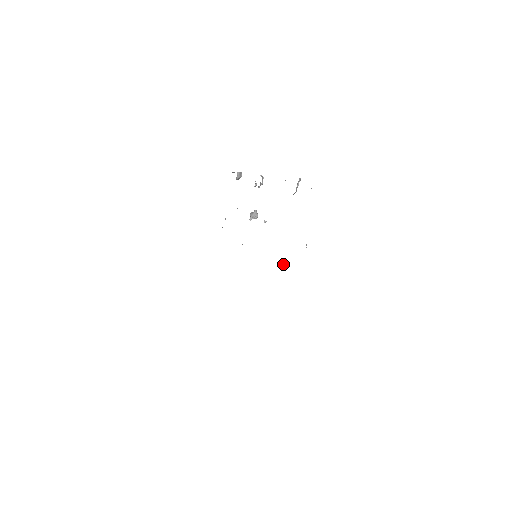
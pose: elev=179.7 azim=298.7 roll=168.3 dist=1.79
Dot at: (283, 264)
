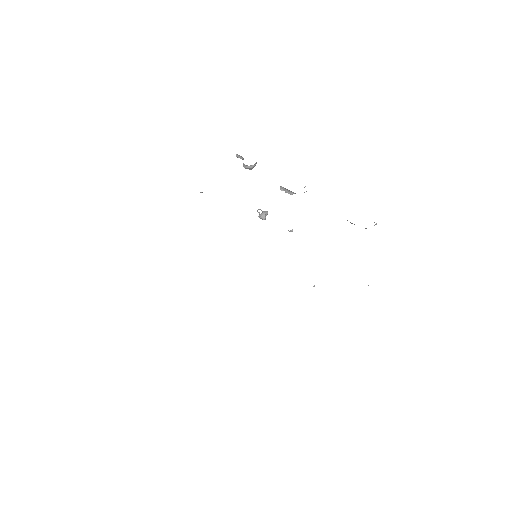
Dot at: occluded
